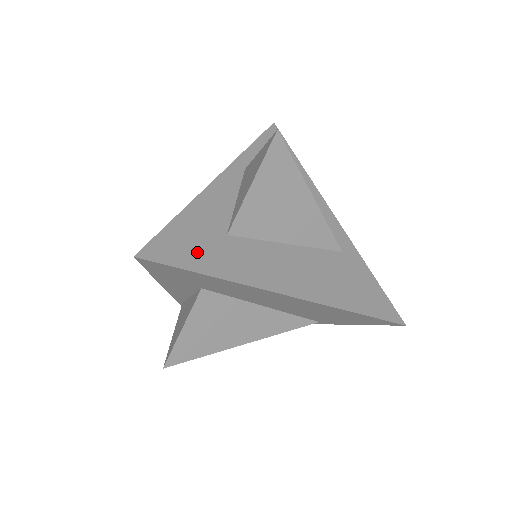
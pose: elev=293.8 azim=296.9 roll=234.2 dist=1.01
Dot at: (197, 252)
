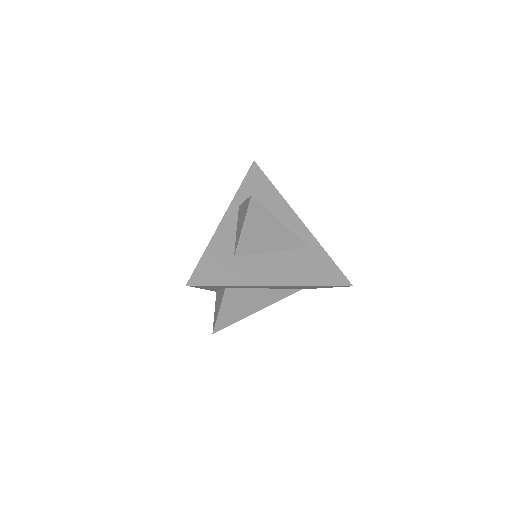
Dot at: (219, 273)
